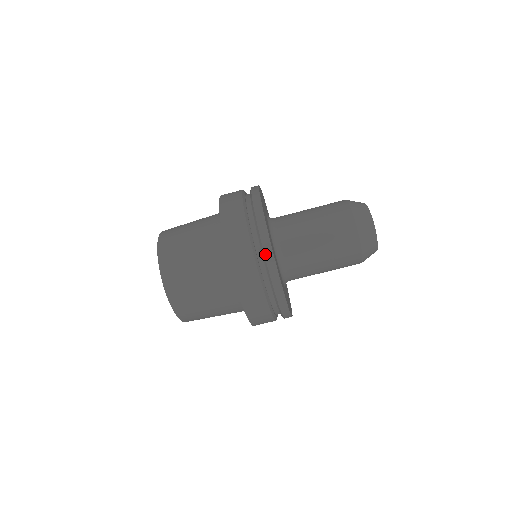
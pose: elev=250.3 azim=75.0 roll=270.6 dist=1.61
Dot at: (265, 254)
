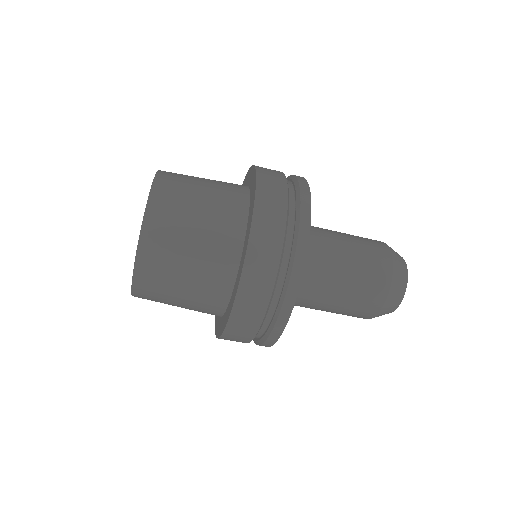
Dot at: (269, 337)
